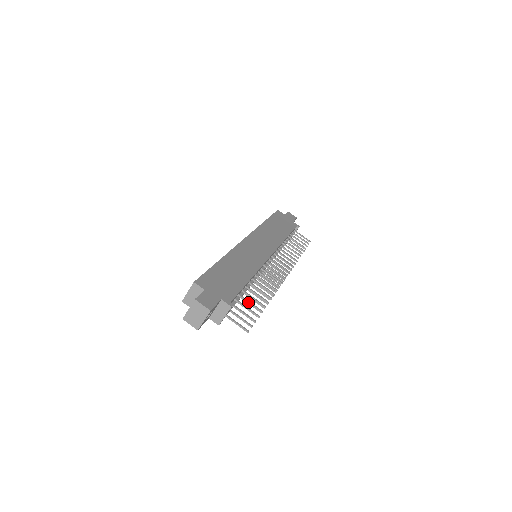
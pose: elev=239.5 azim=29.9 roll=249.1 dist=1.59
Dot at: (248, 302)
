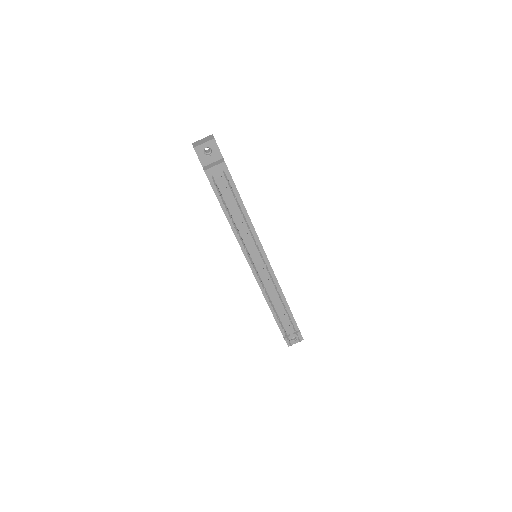
Dot at: (233, 192)
